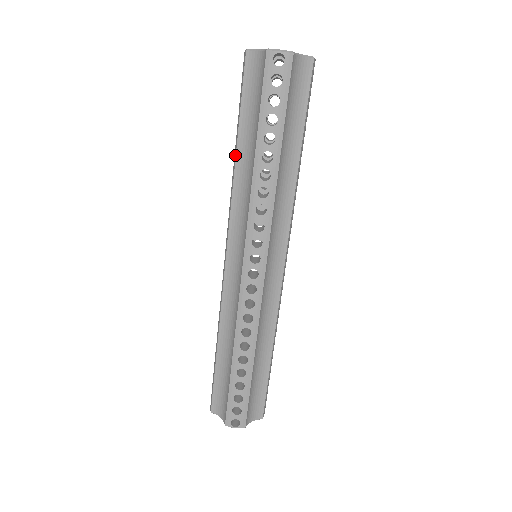
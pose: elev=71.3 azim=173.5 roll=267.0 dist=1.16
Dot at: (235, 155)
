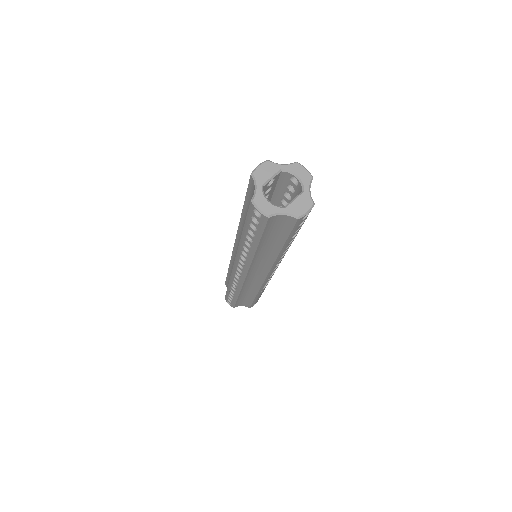
Dot at: (254, 251)
